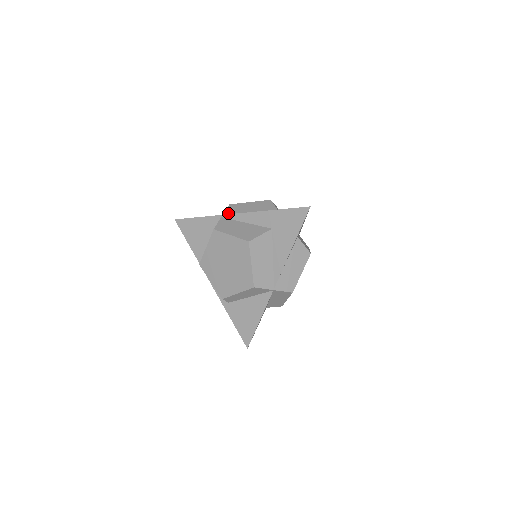
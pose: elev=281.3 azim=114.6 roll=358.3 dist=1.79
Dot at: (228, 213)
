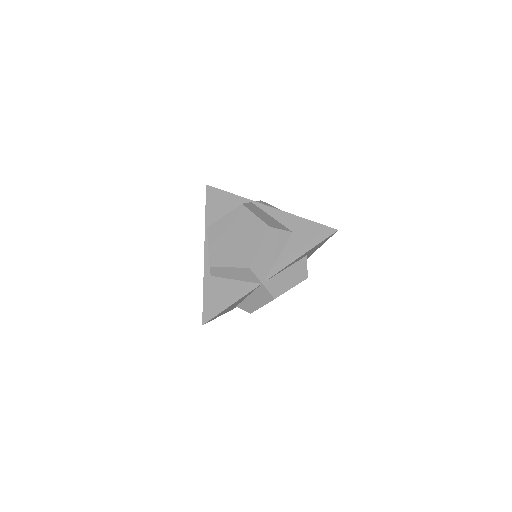
Dot at: occluded
